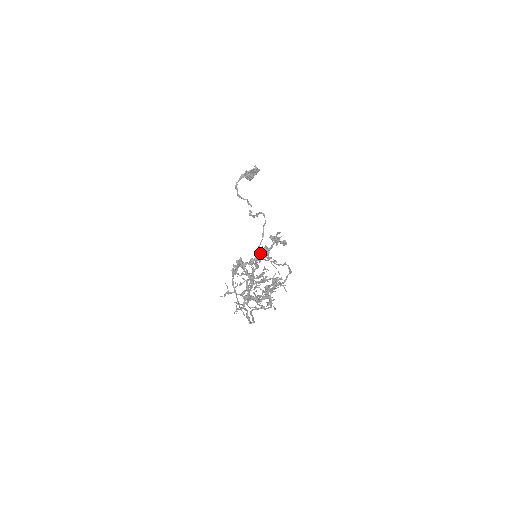
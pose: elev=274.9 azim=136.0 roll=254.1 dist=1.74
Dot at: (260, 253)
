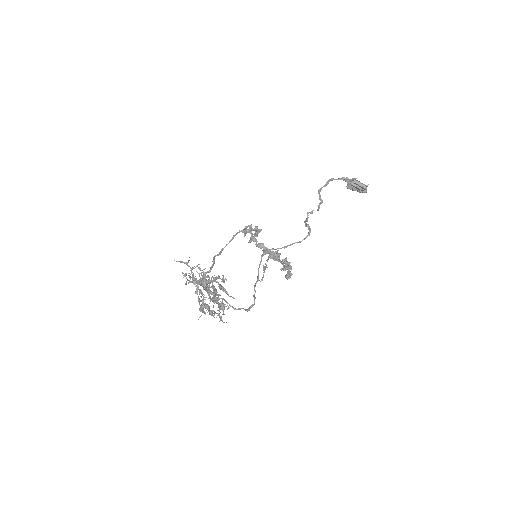
Dot at: (271, 251)
